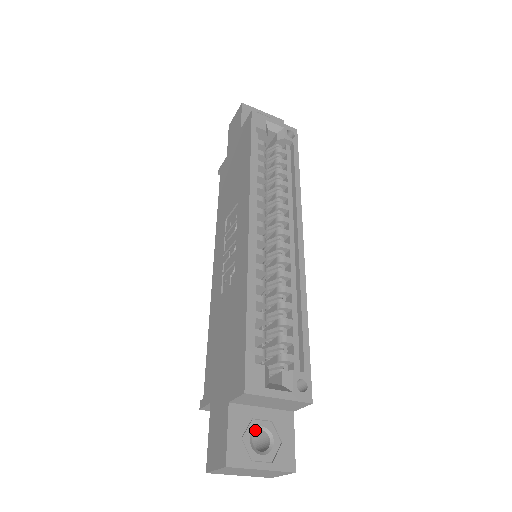
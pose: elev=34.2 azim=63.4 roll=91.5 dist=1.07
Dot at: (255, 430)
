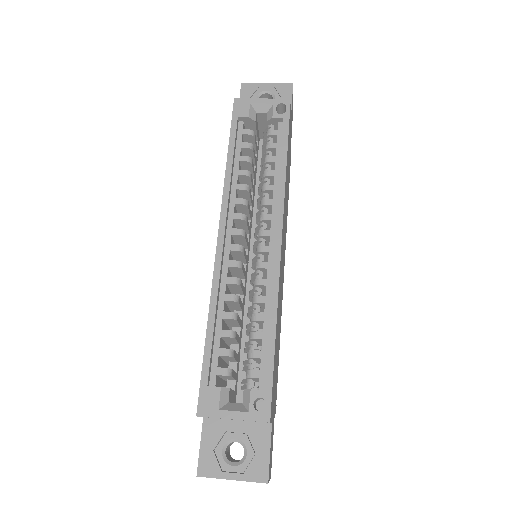
Dot at: (229, 442)
